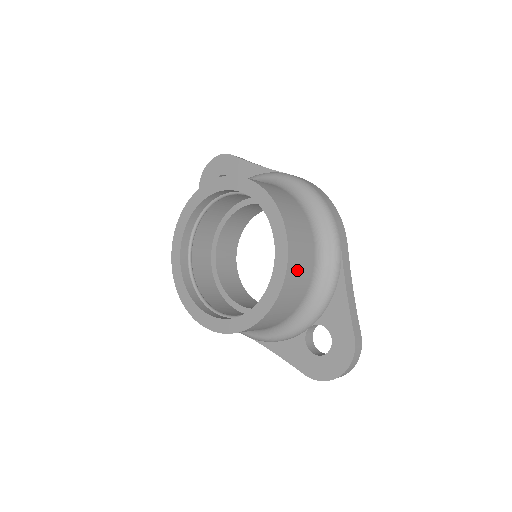
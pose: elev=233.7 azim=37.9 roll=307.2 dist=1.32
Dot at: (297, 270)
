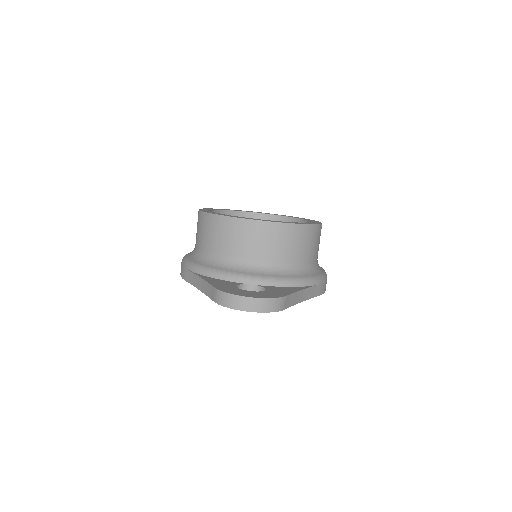
Dot at: (302, 239)
